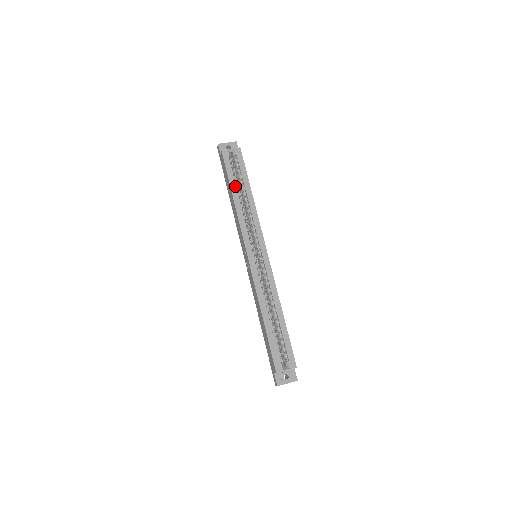
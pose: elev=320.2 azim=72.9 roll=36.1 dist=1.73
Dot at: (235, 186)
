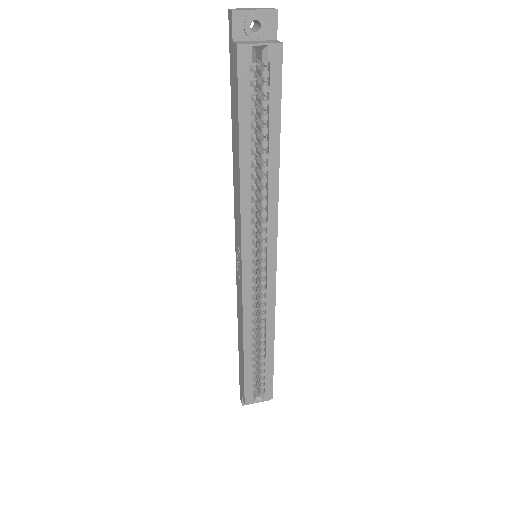
Dot at: (249, 140)
